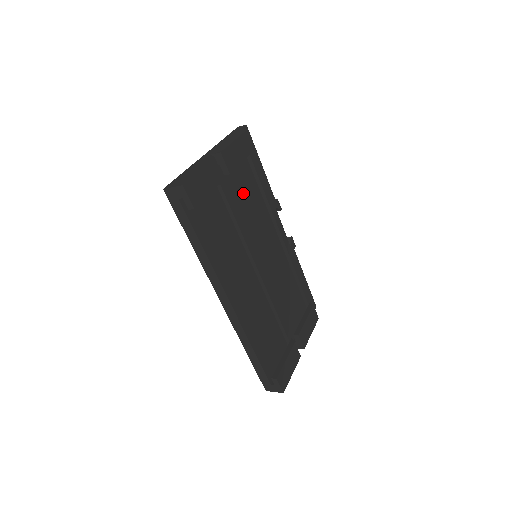
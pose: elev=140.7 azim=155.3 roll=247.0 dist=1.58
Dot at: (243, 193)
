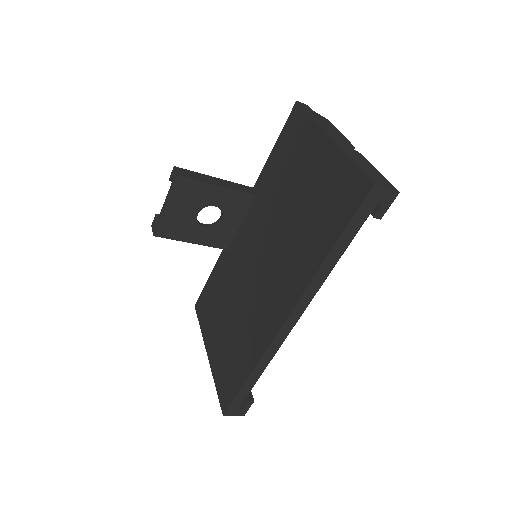
Dot at: occluded
